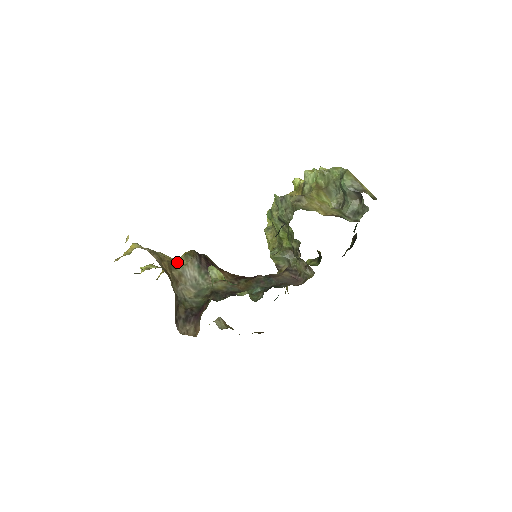
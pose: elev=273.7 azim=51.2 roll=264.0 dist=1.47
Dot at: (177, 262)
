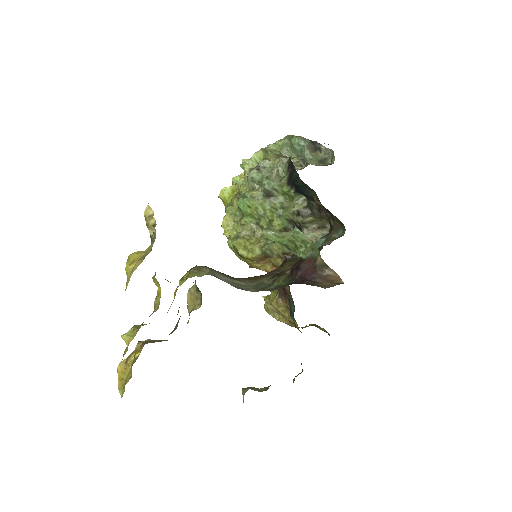
Dot at: (194, 276)
